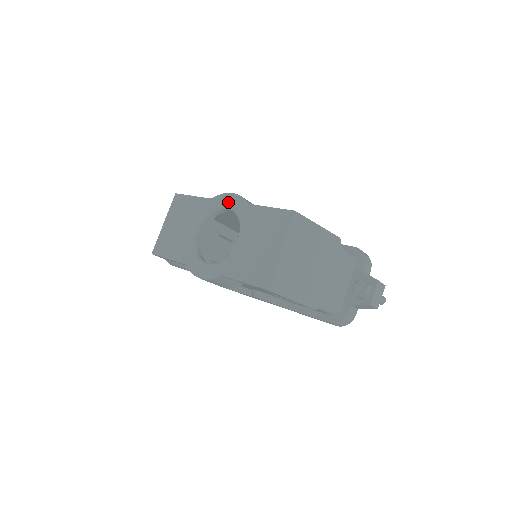
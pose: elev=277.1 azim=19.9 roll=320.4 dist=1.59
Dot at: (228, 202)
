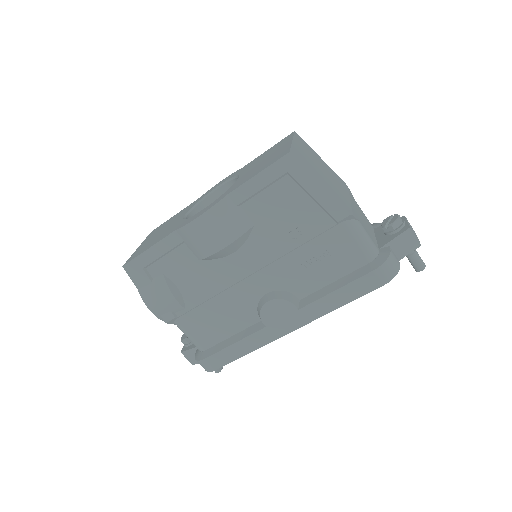
Dot at: (218, 184)
